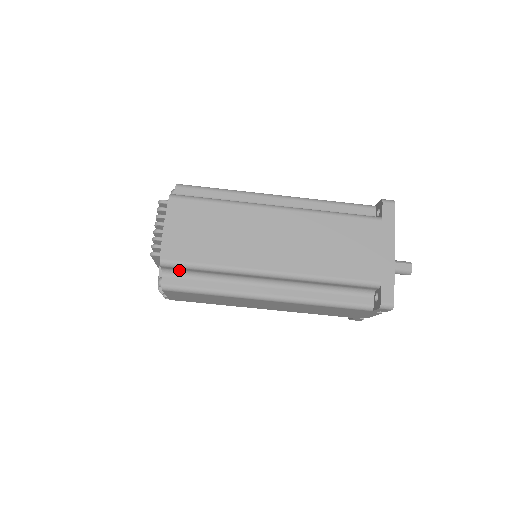
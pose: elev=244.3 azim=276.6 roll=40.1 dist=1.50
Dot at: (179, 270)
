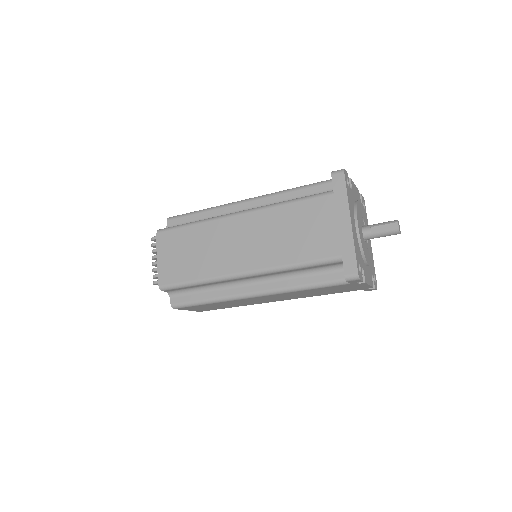
Dot at: (179, 290)
